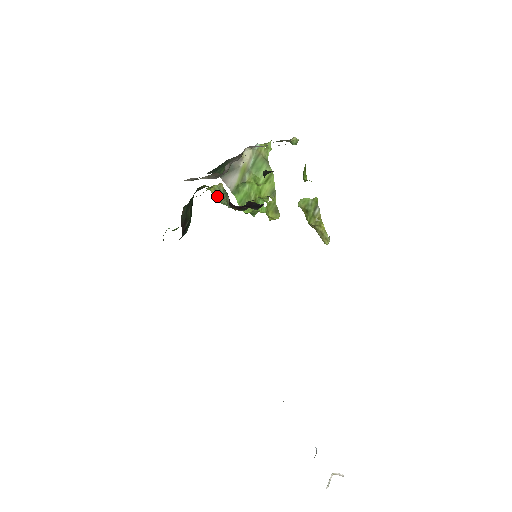
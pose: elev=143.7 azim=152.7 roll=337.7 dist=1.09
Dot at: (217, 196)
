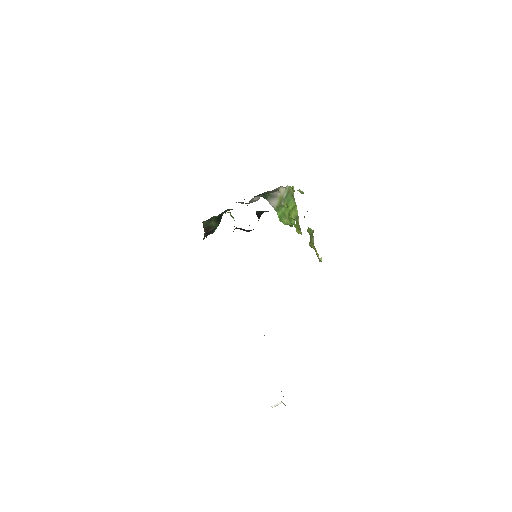
Dot at: occluded
